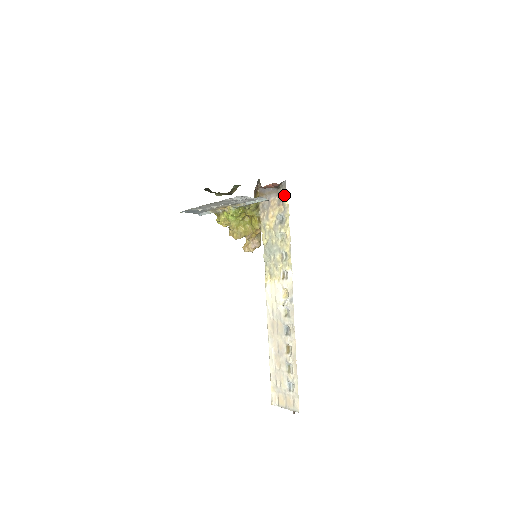
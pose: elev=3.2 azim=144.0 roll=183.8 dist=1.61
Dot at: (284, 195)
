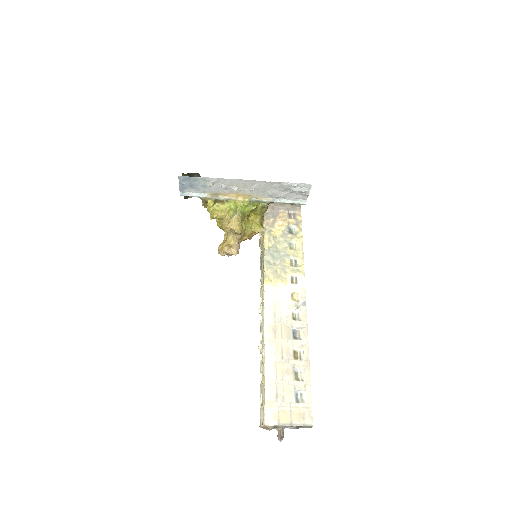
Dot at: (297, 211)
